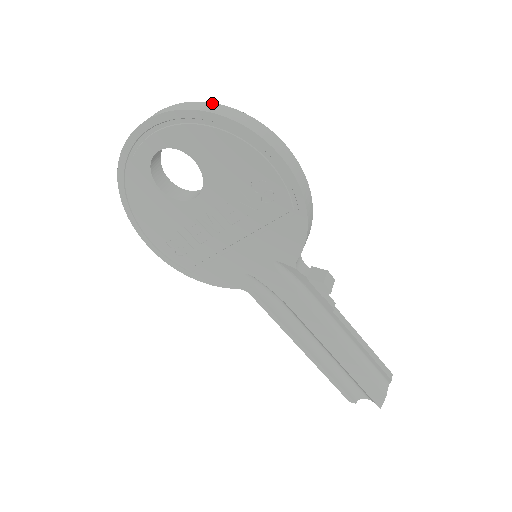
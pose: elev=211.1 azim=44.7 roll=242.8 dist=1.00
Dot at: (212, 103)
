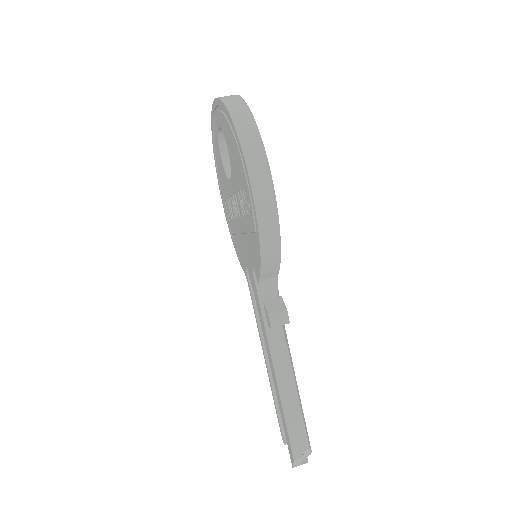
Dot at: (247, 106)
